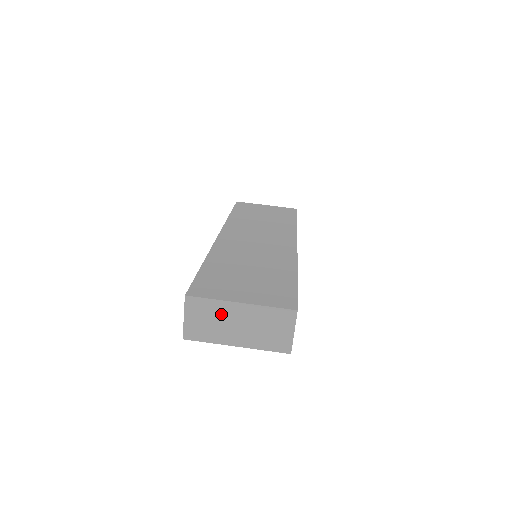
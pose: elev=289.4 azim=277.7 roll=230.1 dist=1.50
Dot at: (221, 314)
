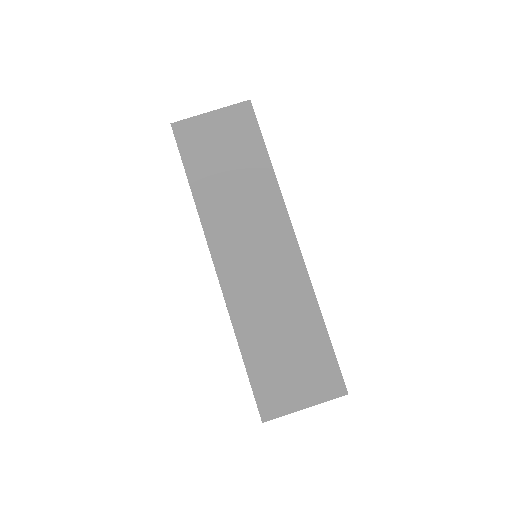
Dot at: occluded
